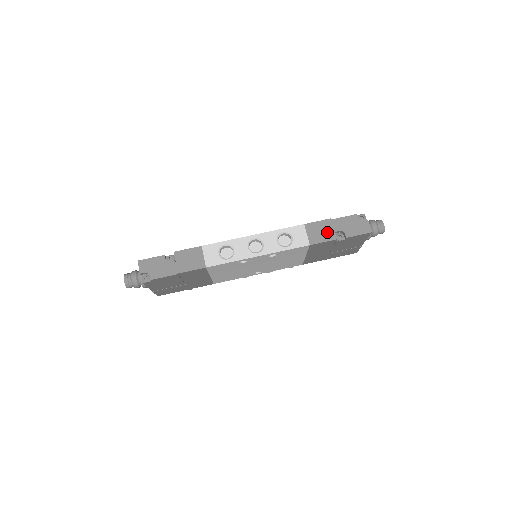
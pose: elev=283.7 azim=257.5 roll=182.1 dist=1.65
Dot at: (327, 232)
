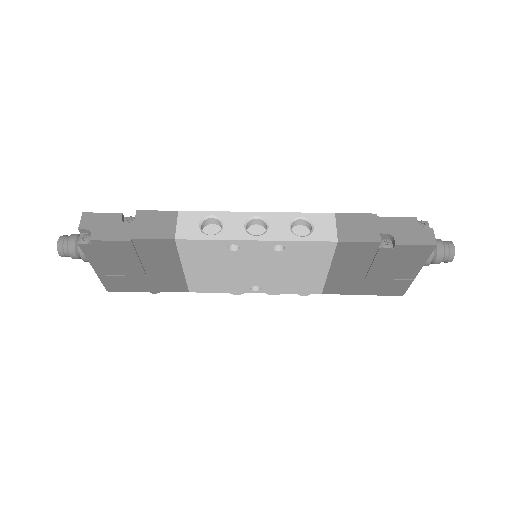
Dot at: (367, 230)
